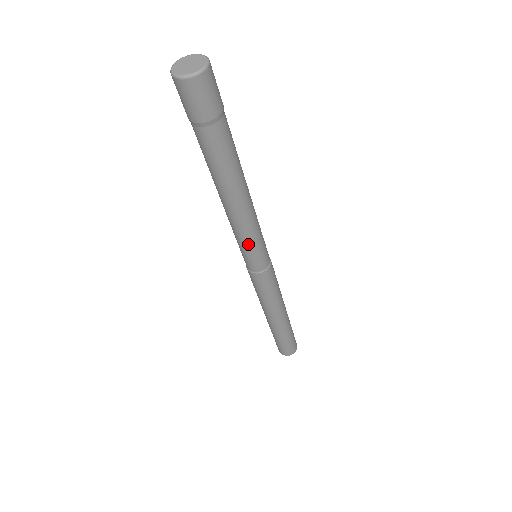
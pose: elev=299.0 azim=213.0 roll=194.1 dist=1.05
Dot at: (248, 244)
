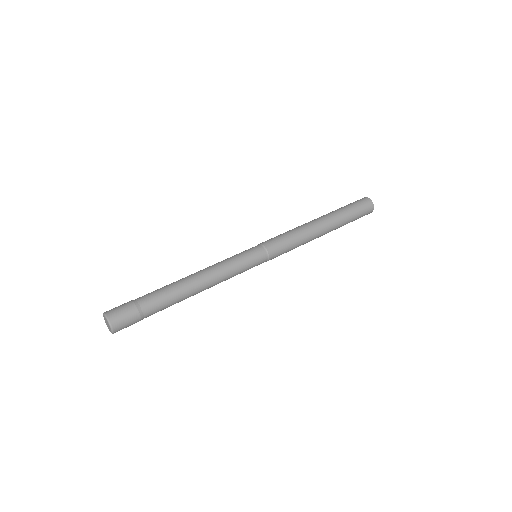
Dot at: occluded
